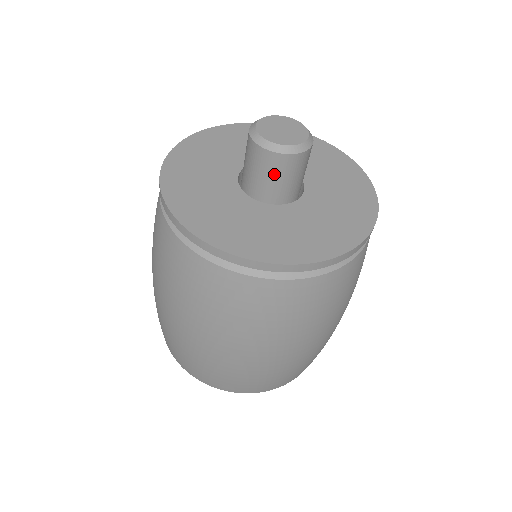
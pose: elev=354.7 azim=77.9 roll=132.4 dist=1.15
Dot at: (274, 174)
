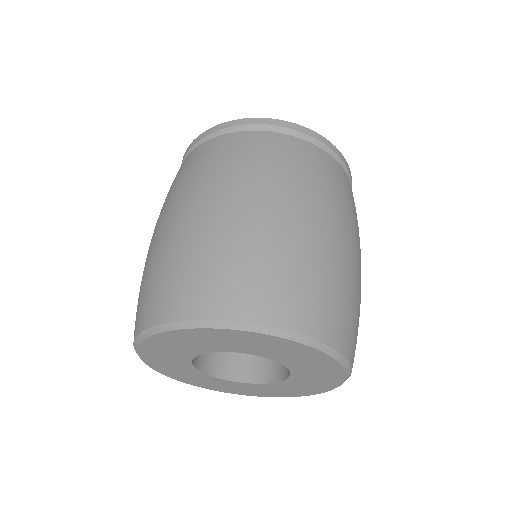
Dot at: occluded
